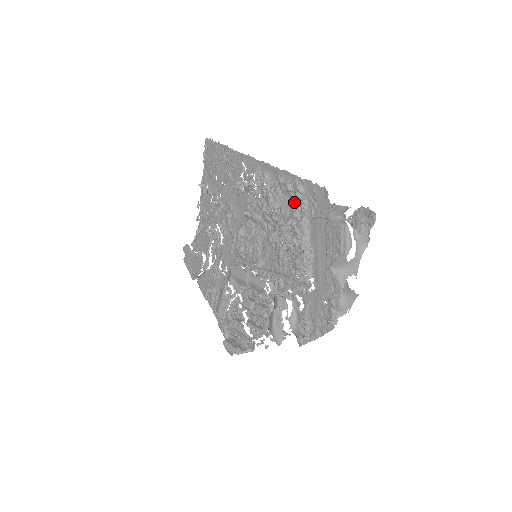
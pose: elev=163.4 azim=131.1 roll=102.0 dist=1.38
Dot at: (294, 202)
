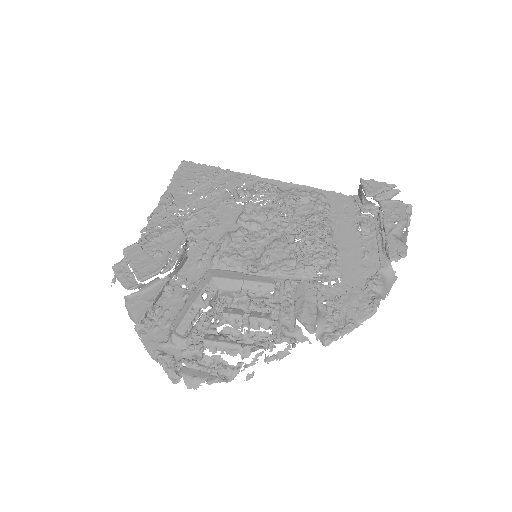
Dot at: (316, 205)
